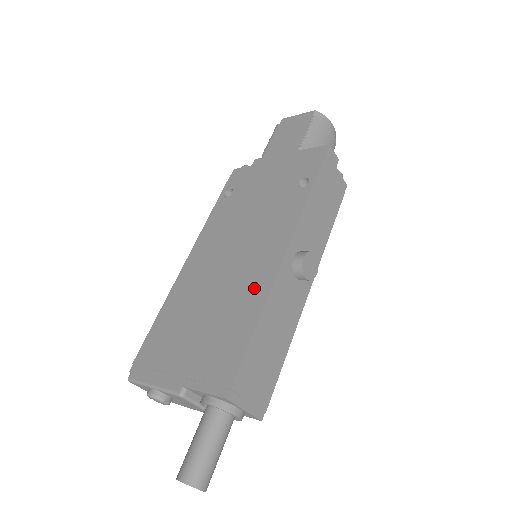
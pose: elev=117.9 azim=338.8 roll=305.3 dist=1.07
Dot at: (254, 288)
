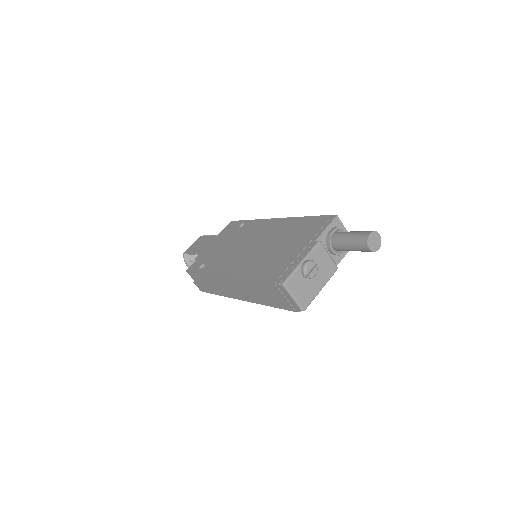
Dot at: (283, 225)
